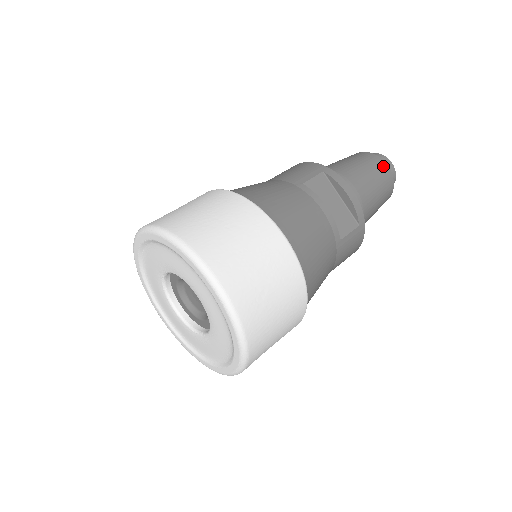
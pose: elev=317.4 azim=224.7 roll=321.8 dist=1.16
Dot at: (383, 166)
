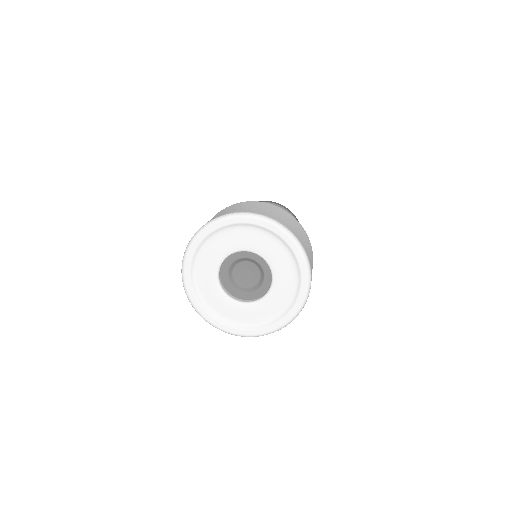
Dot at: occluded
